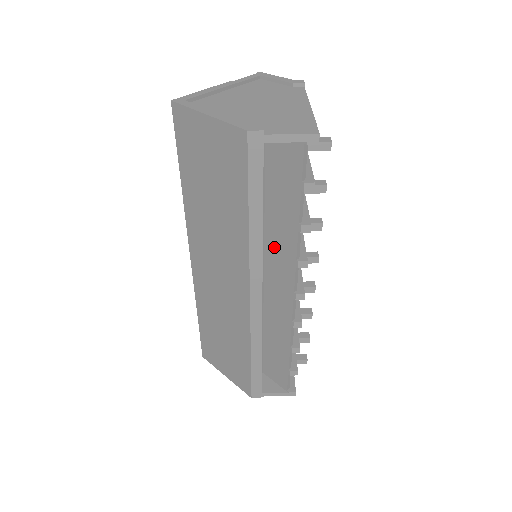
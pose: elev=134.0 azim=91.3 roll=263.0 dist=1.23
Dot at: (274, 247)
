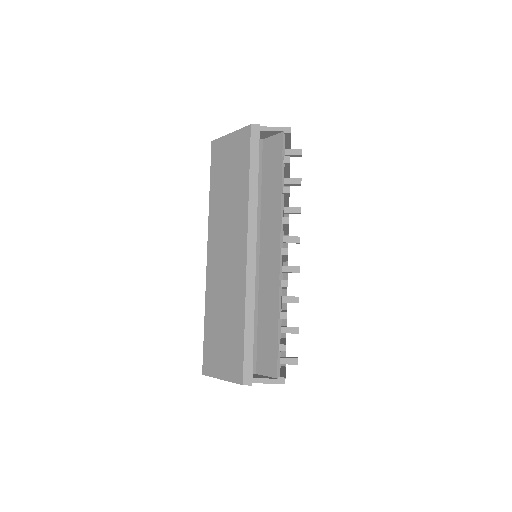
Dot at: (267, 219)
